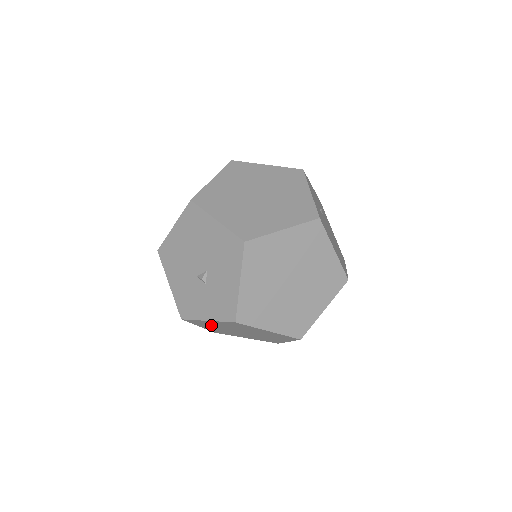
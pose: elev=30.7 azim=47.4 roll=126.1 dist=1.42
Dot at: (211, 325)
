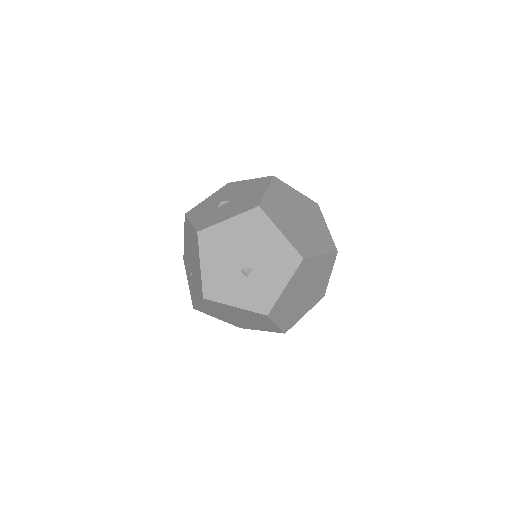
Dot at: (221, 308)
